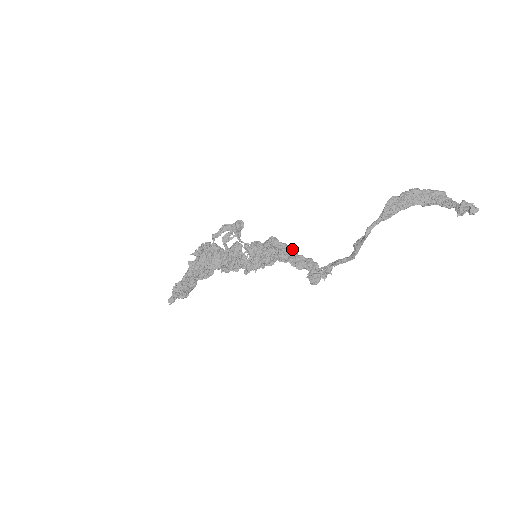
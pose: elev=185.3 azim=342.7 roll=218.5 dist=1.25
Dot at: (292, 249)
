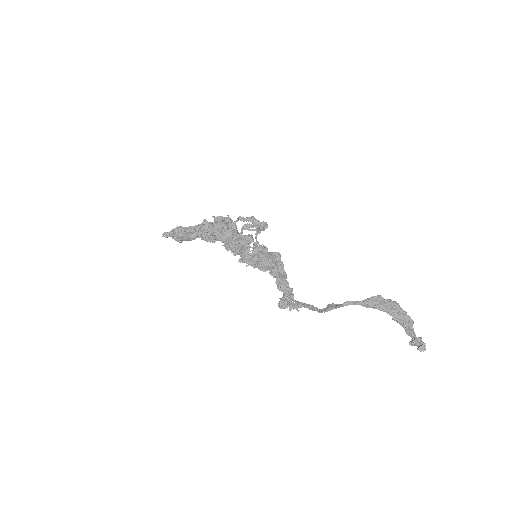
Dot at: (285, 272)
